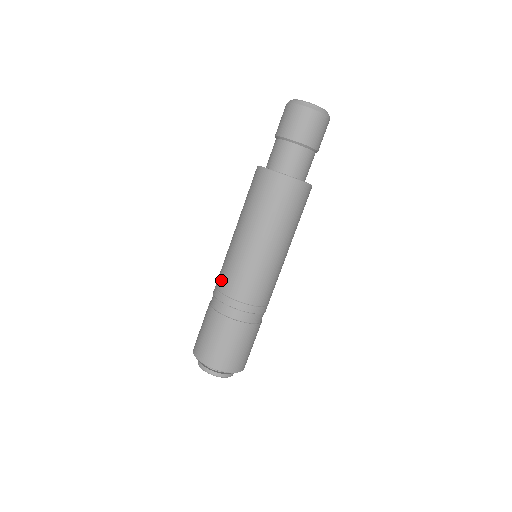
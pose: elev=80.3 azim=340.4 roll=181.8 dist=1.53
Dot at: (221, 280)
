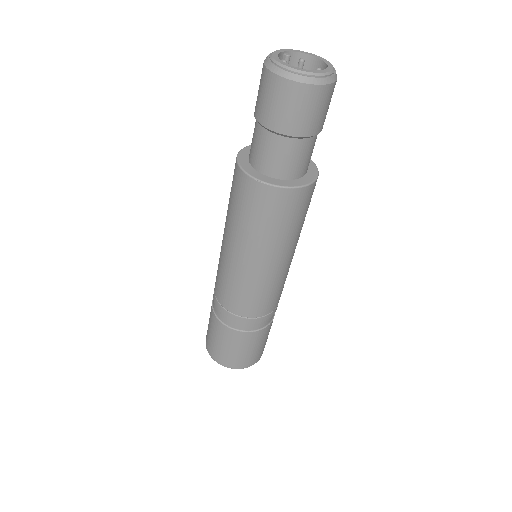
Dot at: (237, 306)
